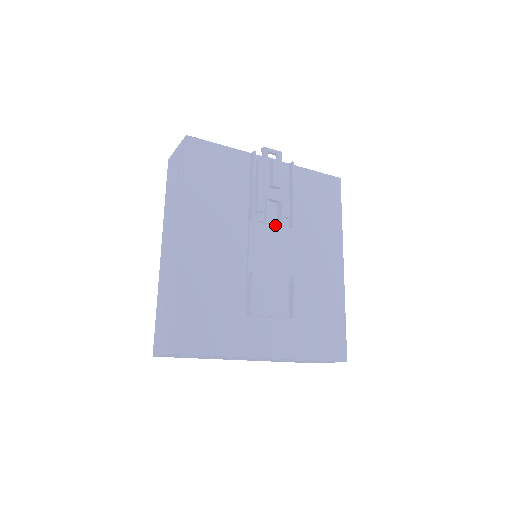
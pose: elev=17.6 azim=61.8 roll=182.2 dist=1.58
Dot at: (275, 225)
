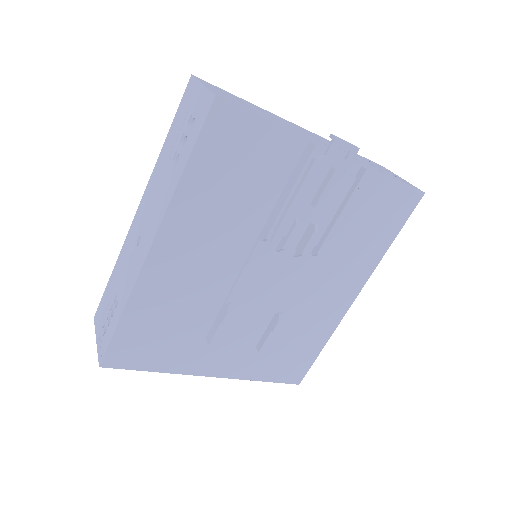
Dot at: (293, 248)
